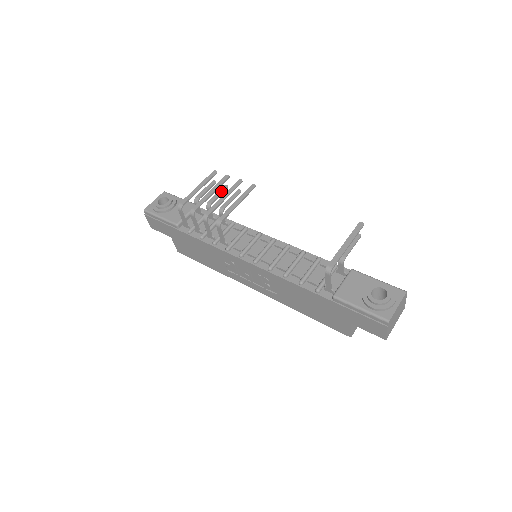
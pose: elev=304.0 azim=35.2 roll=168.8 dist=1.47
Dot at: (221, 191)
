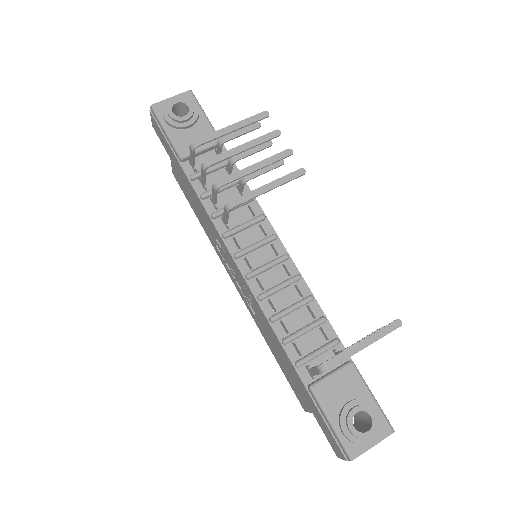
Dot at: (259, 147)
